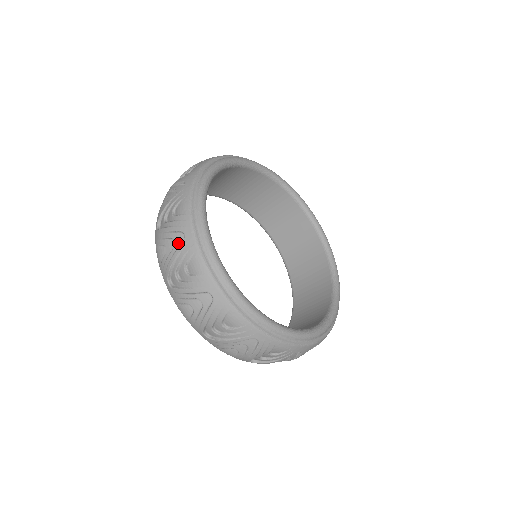
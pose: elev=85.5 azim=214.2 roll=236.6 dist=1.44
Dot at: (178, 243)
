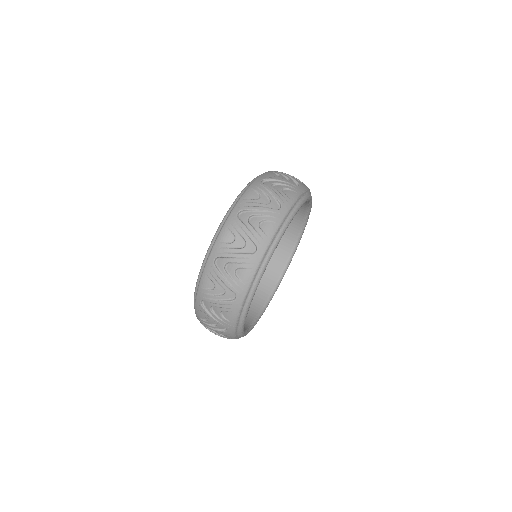
Dot at: (227, 297)
